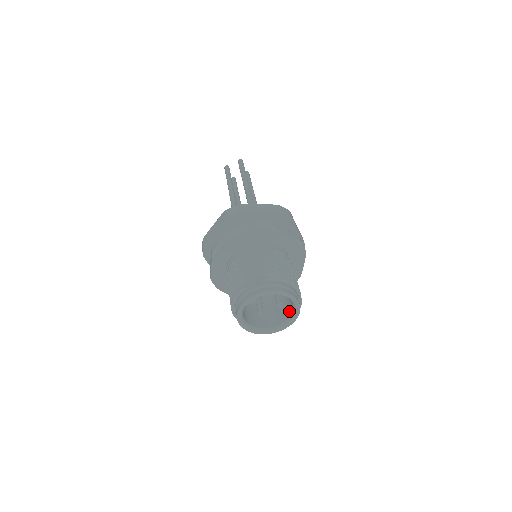
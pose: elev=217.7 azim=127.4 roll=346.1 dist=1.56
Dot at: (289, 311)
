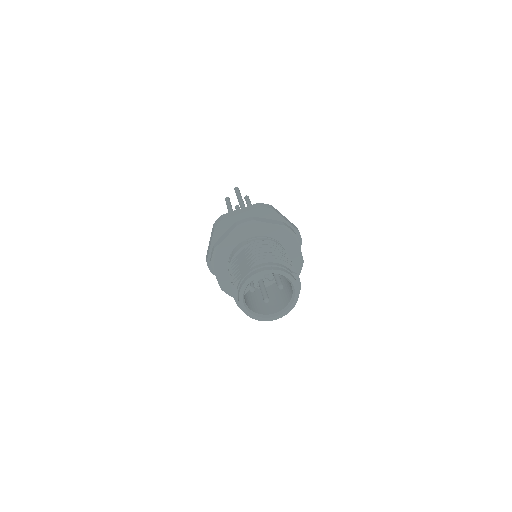
Dot at: (291, 290)
